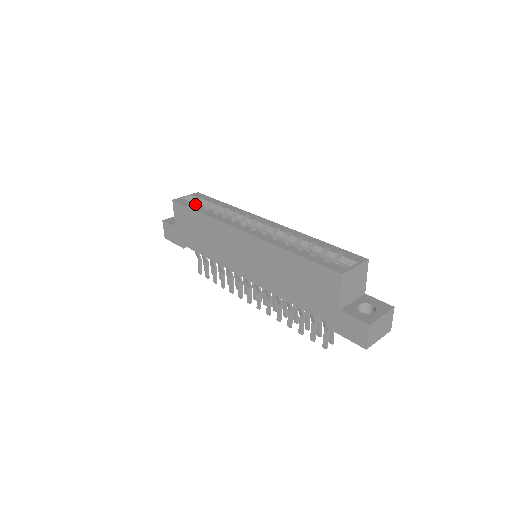
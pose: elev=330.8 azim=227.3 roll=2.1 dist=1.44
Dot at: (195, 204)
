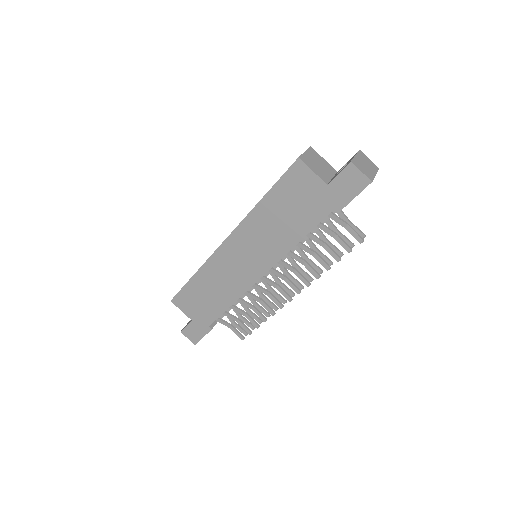
Dot at: occluded
